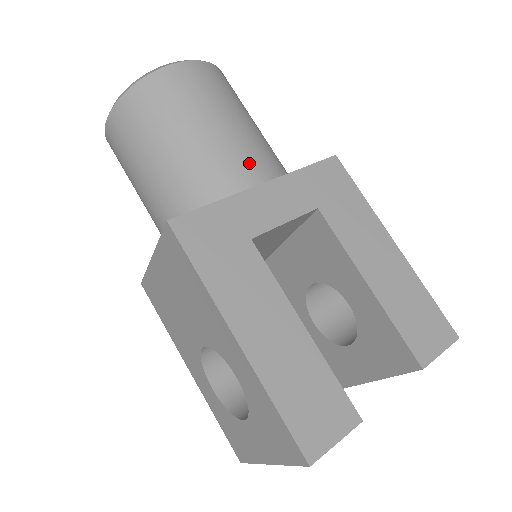
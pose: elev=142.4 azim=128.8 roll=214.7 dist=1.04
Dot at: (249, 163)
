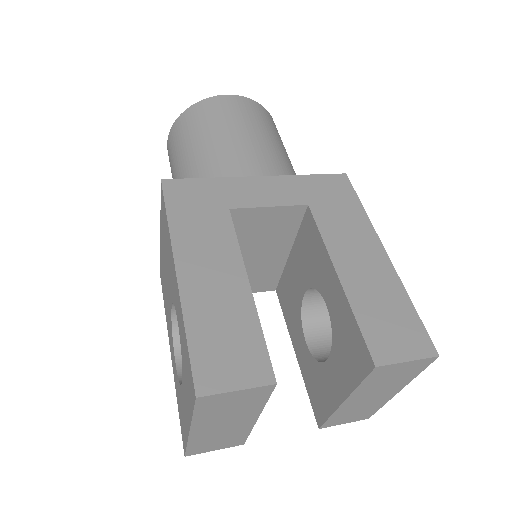
Dot at: (256, 162)
